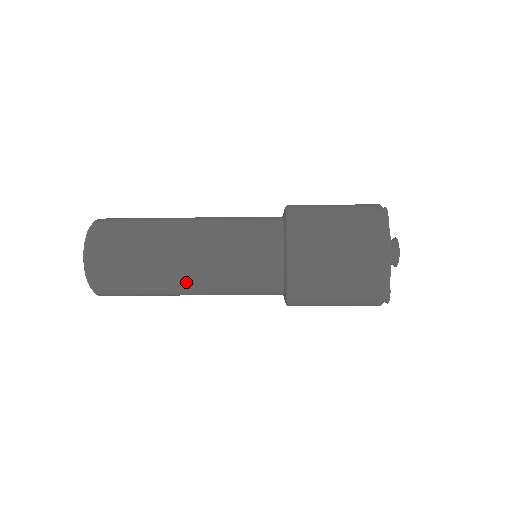
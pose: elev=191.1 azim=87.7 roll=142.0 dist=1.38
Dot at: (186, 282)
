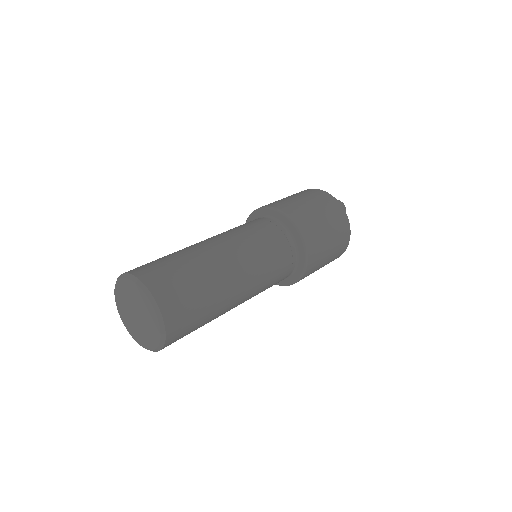
Dot at: (240, 286)
